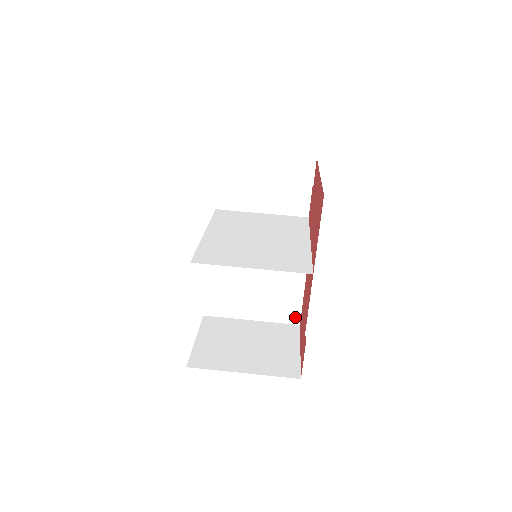
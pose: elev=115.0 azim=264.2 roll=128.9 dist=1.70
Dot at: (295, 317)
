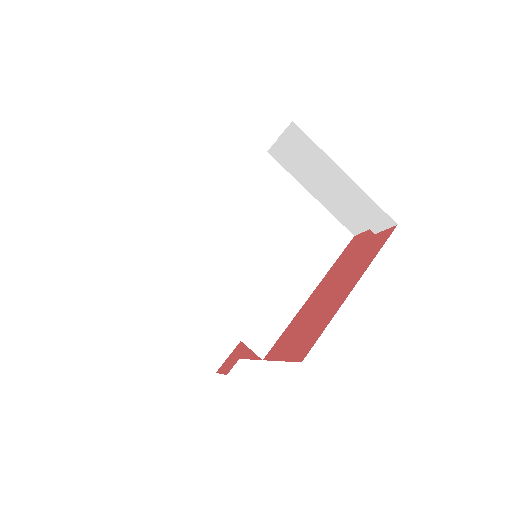
Dot at: occluded
